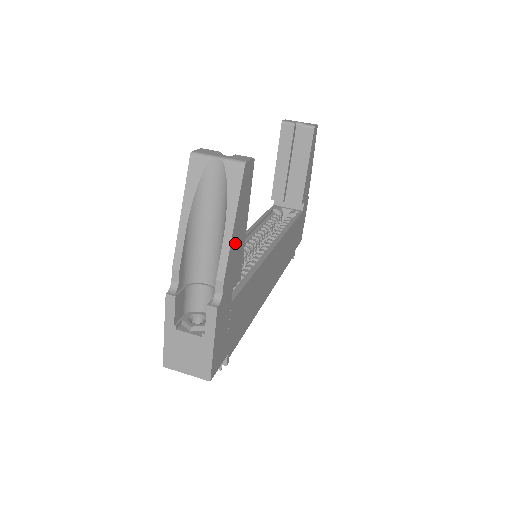
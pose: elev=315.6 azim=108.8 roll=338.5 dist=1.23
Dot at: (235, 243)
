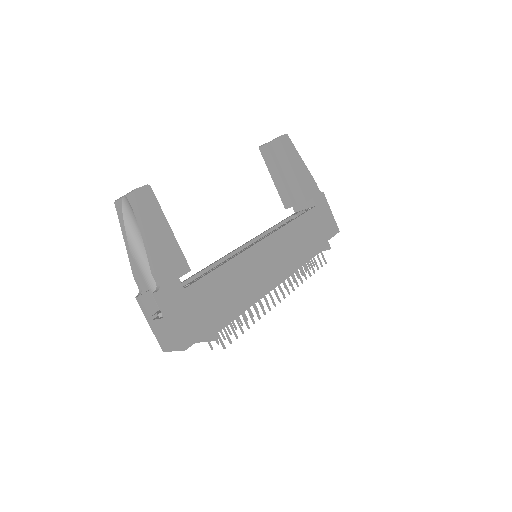
Dot at: (157, 245)
